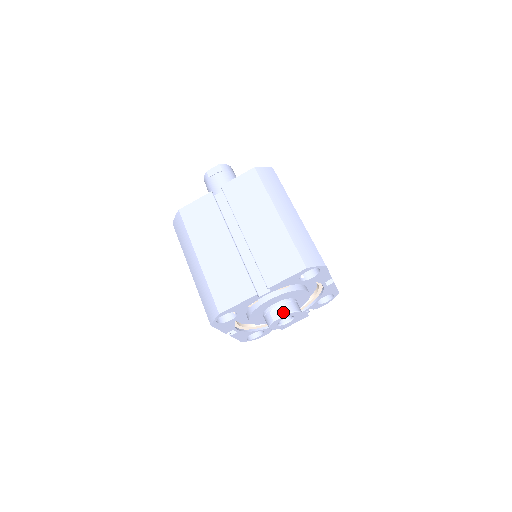
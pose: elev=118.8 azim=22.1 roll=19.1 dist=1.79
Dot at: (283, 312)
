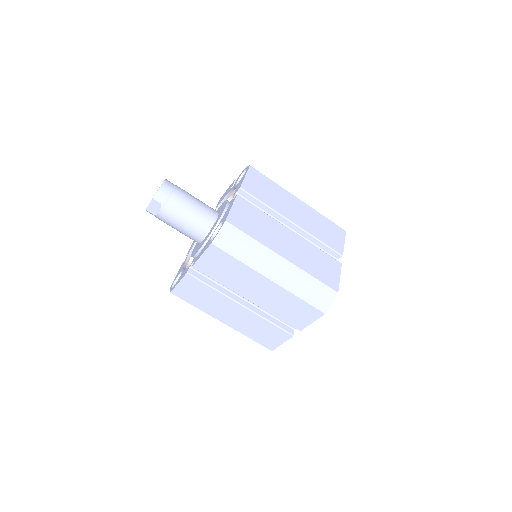
Dot at: occluded
